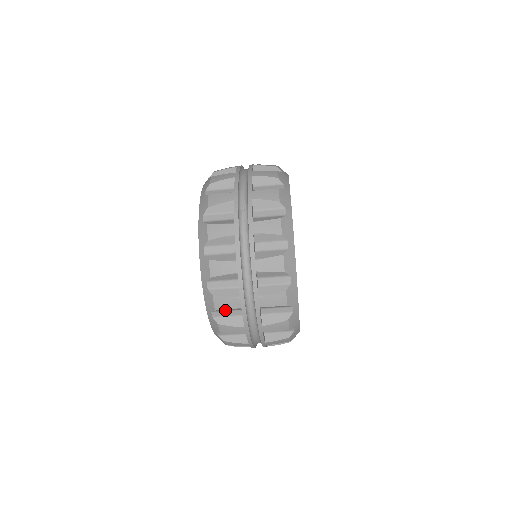
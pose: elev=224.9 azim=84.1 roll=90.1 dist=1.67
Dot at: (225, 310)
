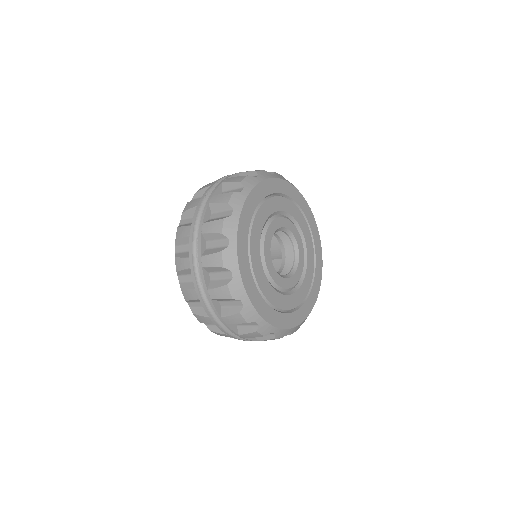
Dot at: occluded
